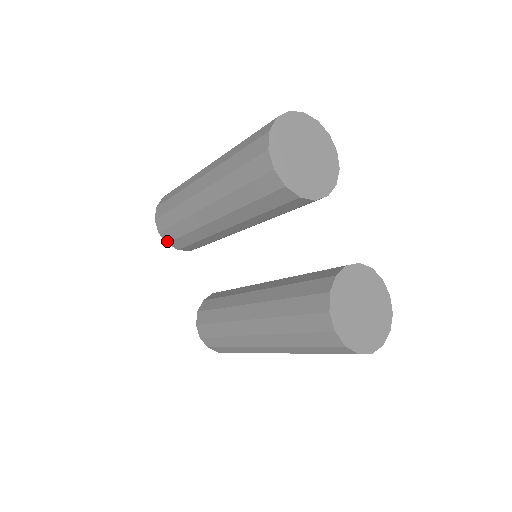
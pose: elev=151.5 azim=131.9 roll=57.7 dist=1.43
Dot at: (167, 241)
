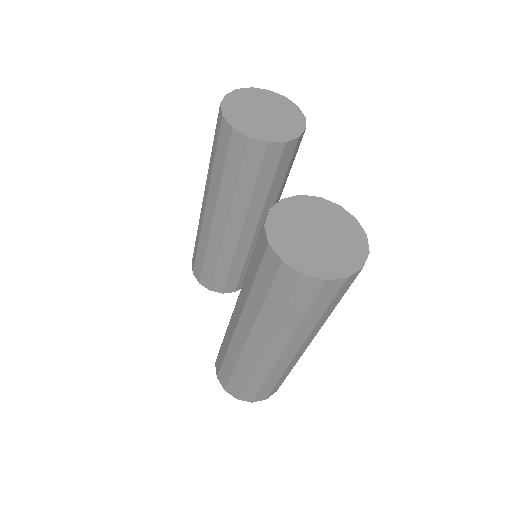
Dot at: (199, 280)
